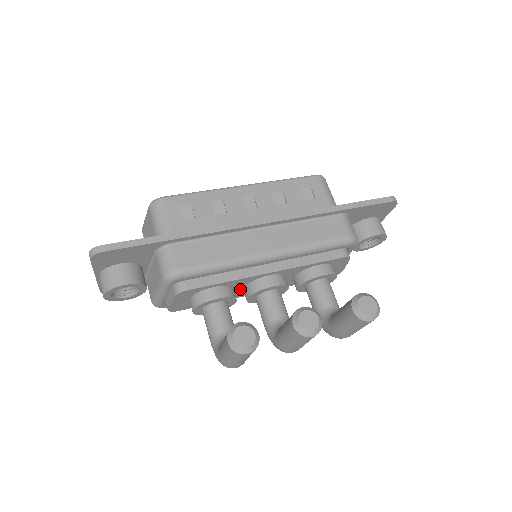
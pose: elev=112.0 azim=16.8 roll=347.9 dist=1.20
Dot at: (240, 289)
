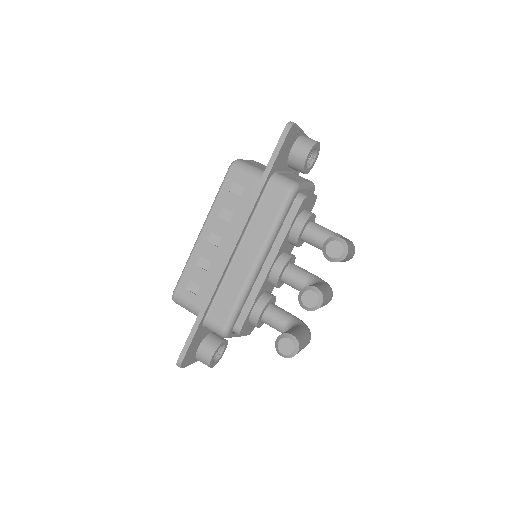
Dot at: (269, 286)
